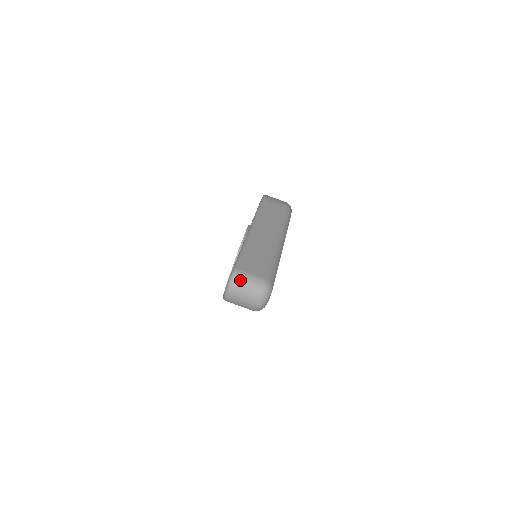
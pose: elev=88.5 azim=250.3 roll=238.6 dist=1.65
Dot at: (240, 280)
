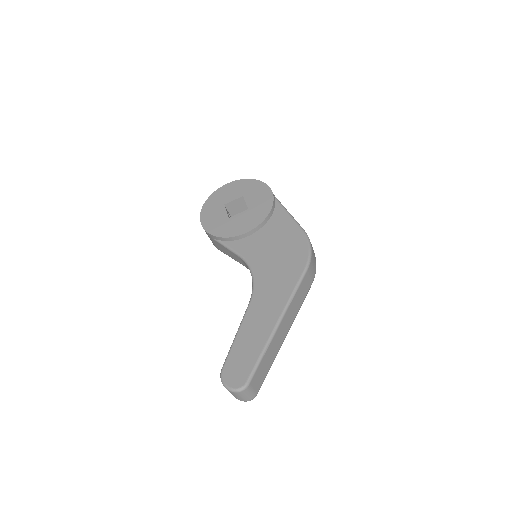
Dot at: (244, 394)
